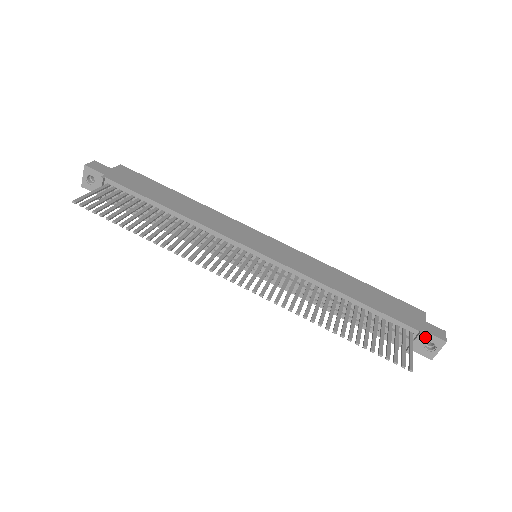
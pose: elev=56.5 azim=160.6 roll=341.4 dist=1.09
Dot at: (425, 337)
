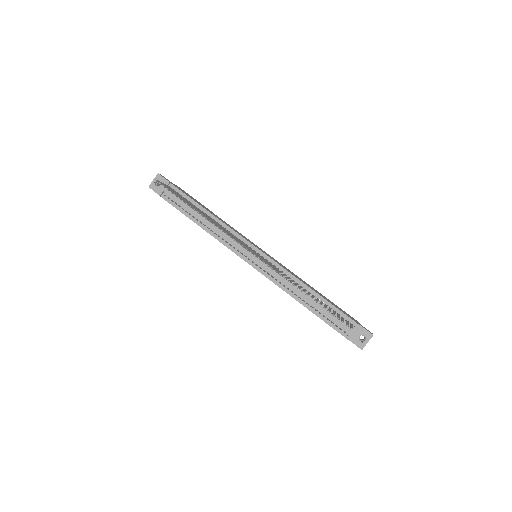
Dot at: (360, 330)
